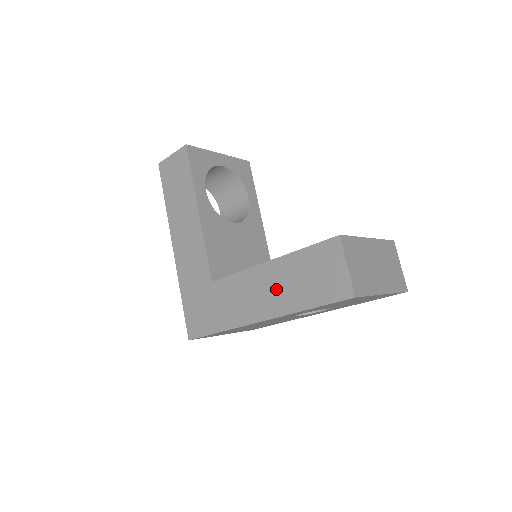
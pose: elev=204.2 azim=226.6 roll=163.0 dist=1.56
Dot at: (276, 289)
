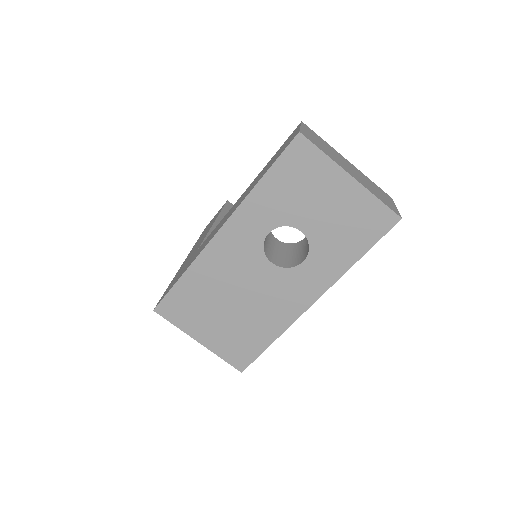
Dot at: occluded
